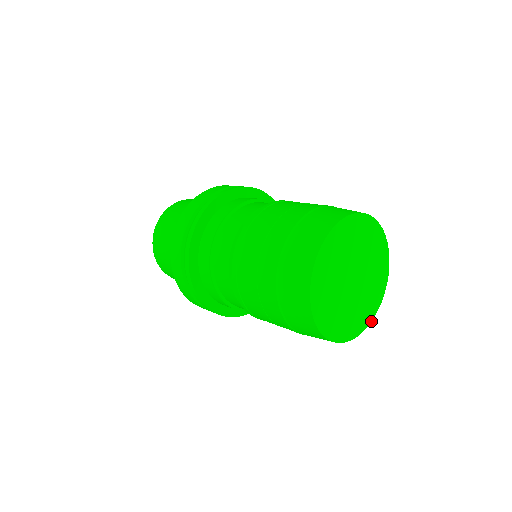
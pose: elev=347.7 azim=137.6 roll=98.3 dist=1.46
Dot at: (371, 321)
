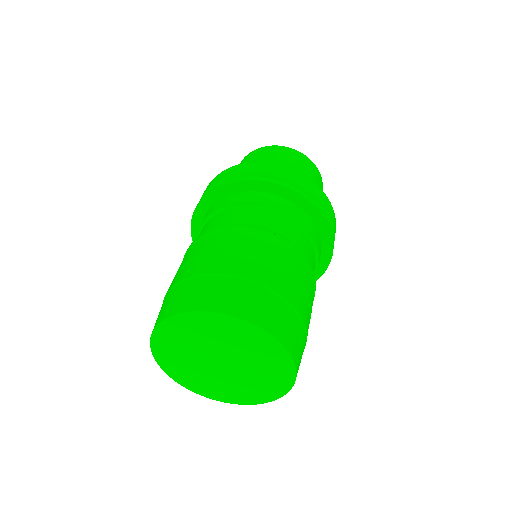
Dot at: (273, 400)
